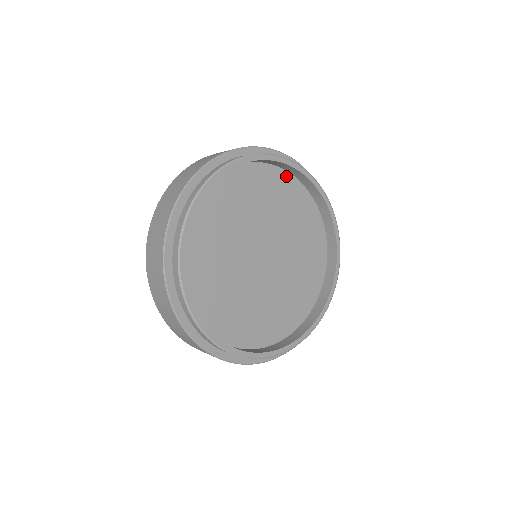
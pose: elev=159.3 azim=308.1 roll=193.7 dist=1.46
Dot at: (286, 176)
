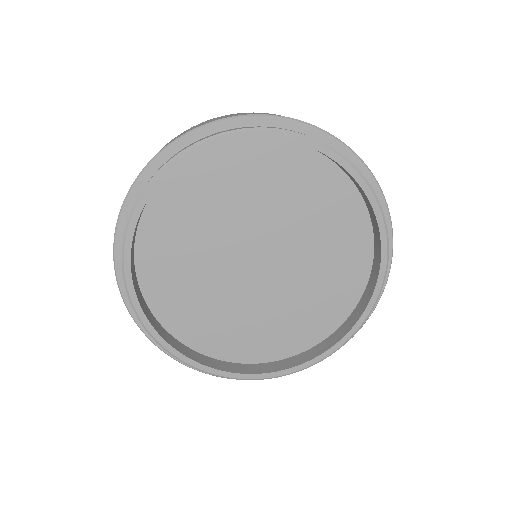
Dot at: (310, 155)
